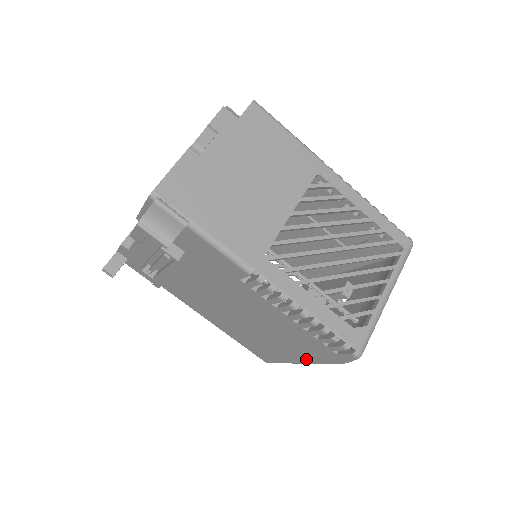
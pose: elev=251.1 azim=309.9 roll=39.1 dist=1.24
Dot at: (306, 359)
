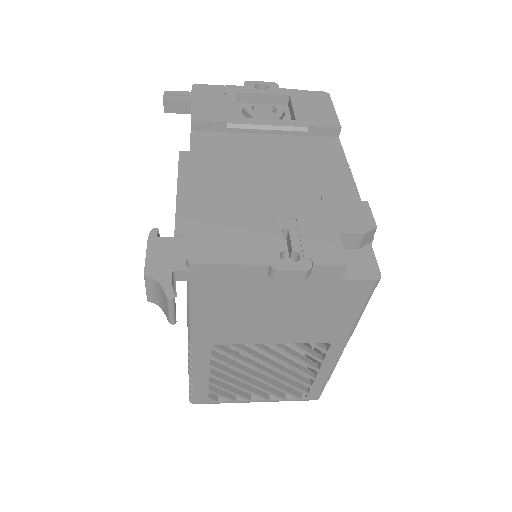
Dot at: occluded
